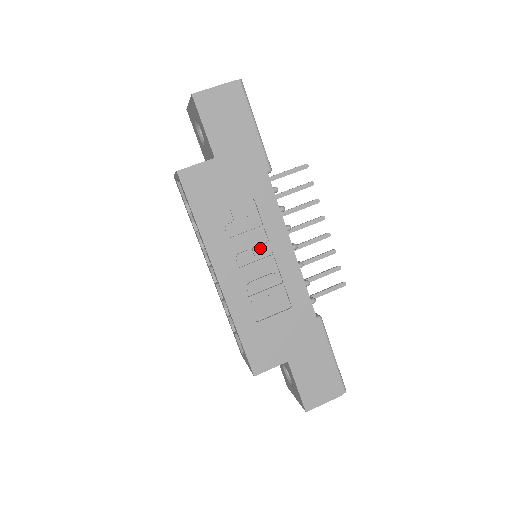
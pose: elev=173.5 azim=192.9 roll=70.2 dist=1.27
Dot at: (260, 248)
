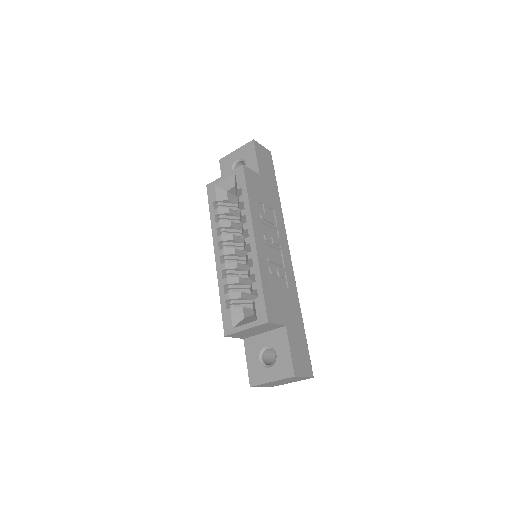
Dot at: (275, 239)
